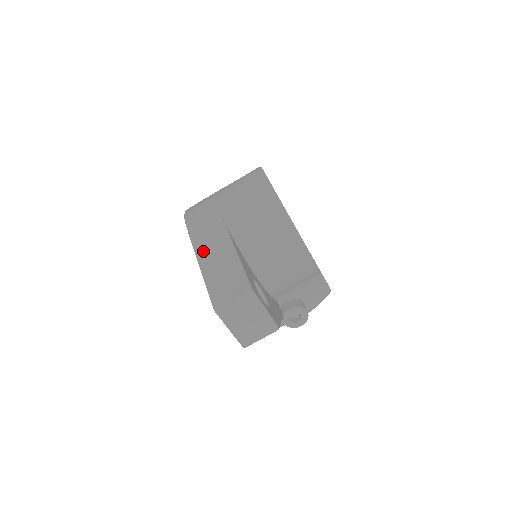
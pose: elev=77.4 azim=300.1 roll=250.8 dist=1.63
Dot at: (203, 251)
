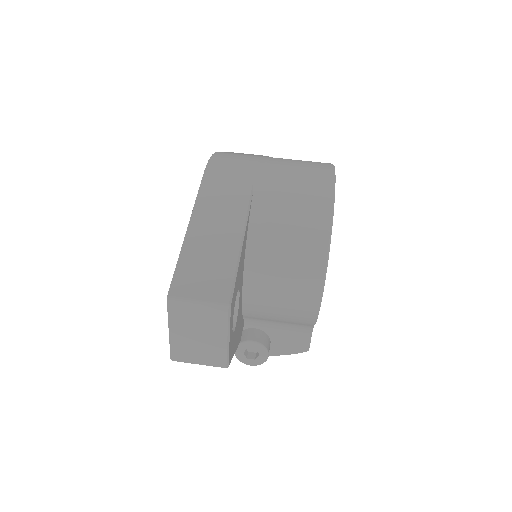
Dot at: (204, 214)
